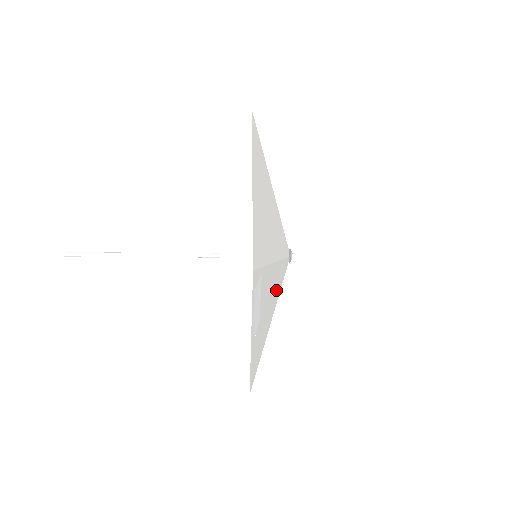
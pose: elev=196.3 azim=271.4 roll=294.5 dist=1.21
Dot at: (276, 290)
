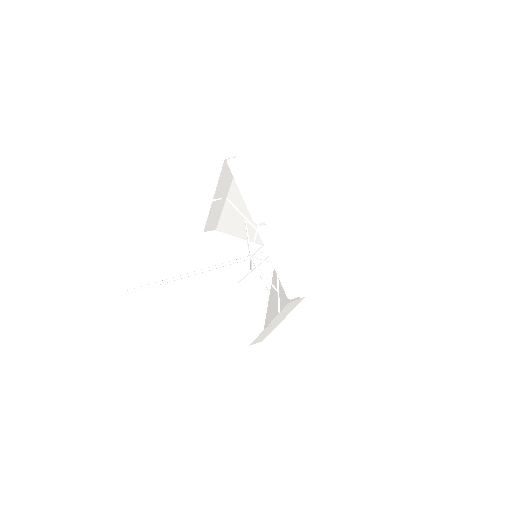
Dot at: (277, 277)
